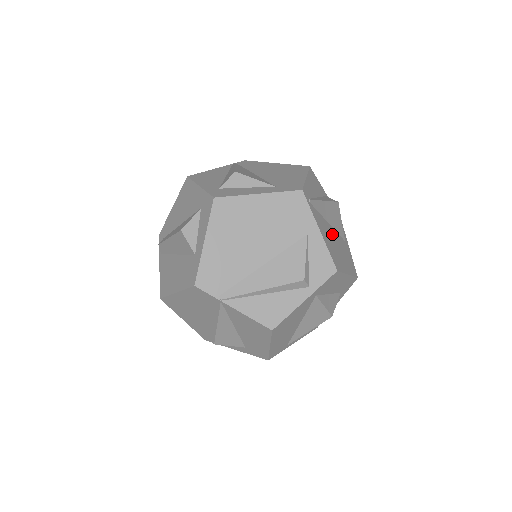
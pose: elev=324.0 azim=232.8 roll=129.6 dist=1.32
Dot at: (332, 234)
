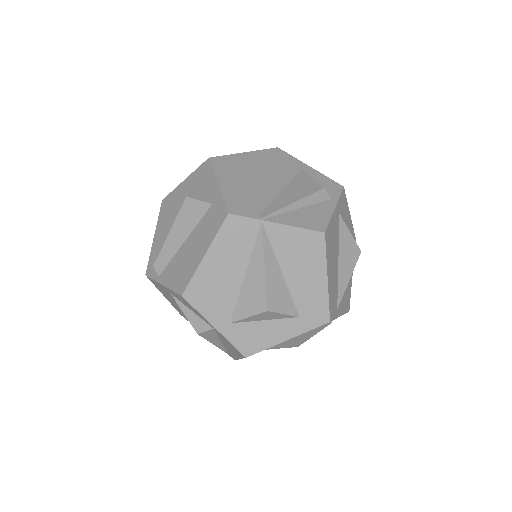
Dot at: occluded
